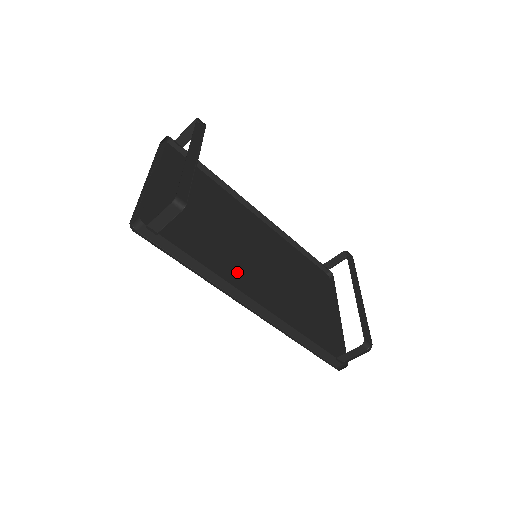
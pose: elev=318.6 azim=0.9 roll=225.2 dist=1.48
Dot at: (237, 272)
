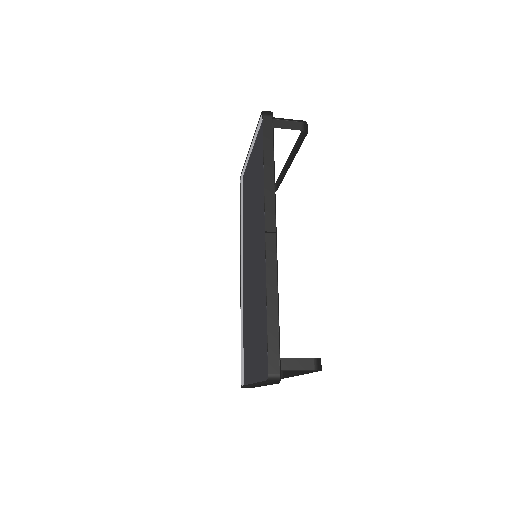
Dot at: occluded
